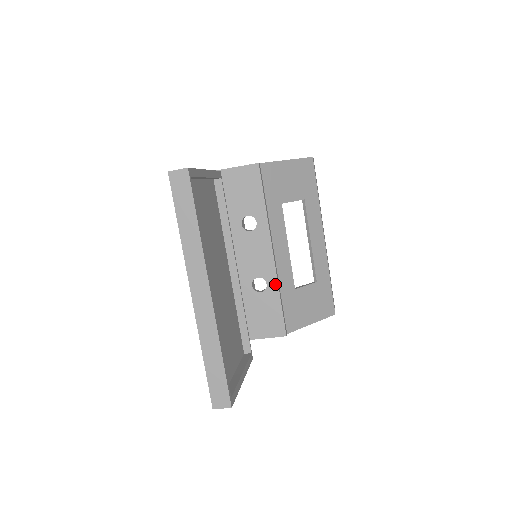
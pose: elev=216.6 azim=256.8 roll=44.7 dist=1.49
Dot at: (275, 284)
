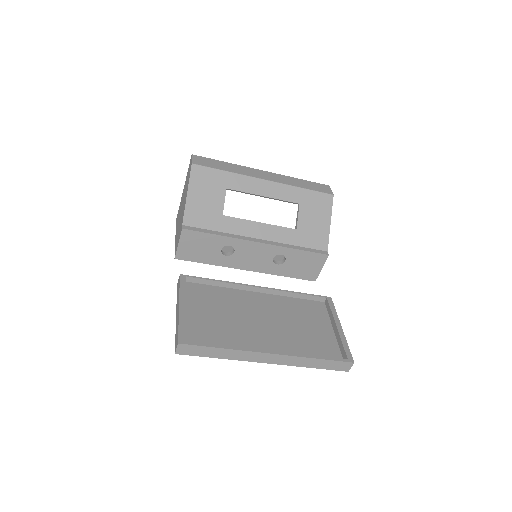
Dot at: (285, 249)
